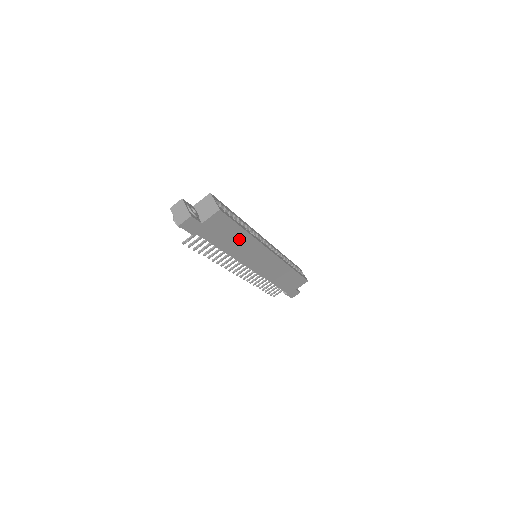
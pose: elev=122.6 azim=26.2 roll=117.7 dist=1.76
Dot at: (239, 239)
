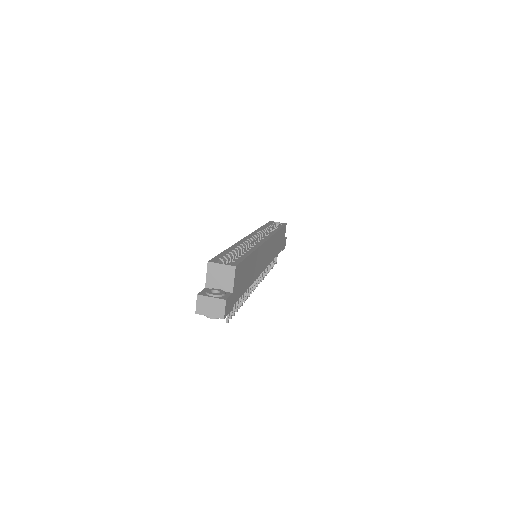
Dot at: (251, 264)
